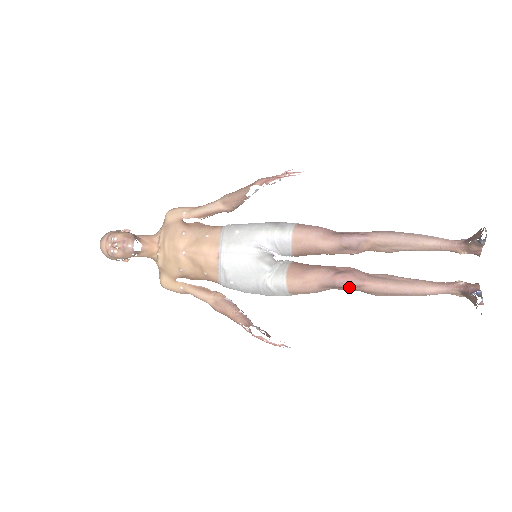
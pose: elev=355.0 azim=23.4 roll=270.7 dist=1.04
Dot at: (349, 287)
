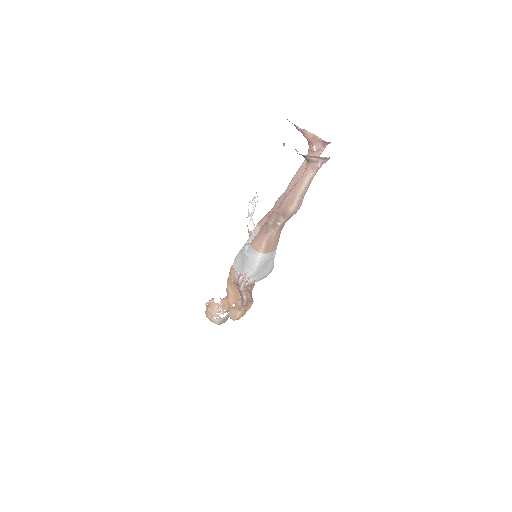
Dot at: (272, 218)
